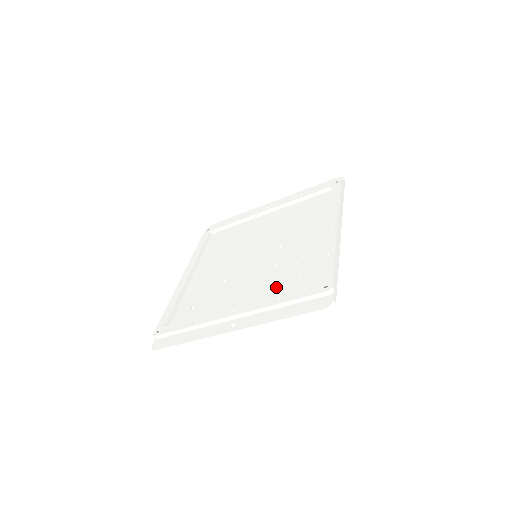
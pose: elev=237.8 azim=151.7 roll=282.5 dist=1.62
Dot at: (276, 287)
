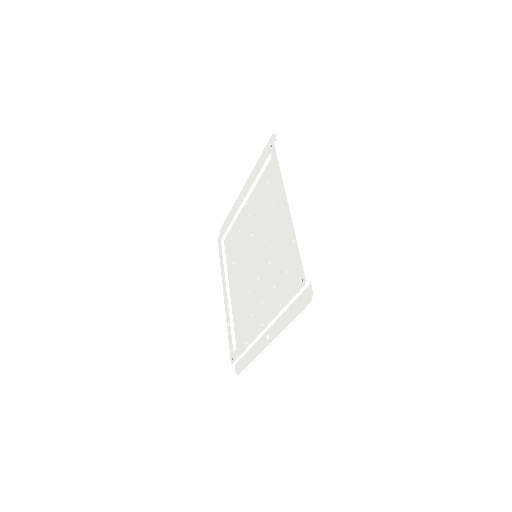
Dot at: (277, 288)
